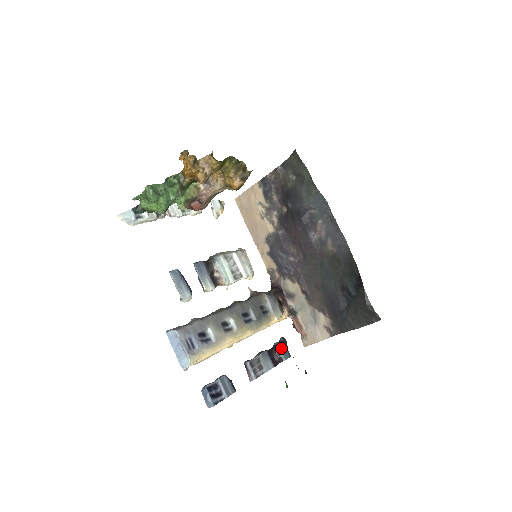
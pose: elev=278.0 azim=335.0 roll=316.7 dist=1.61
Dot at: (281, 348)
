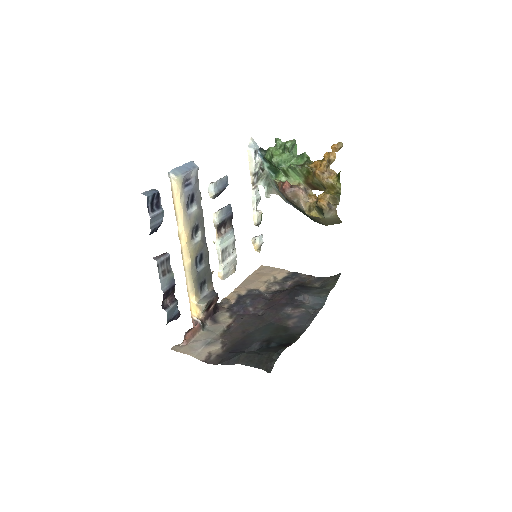
Dot at: (175, 307)
